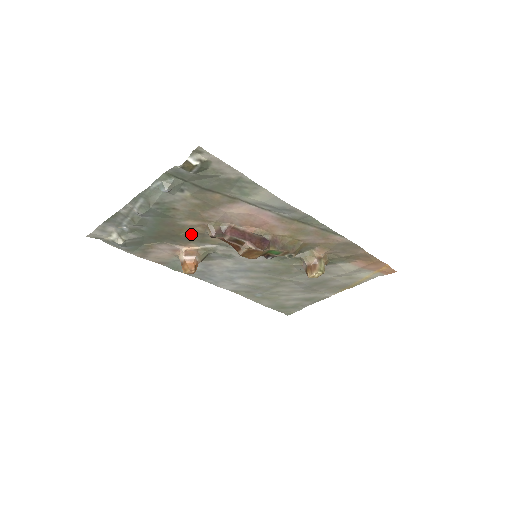
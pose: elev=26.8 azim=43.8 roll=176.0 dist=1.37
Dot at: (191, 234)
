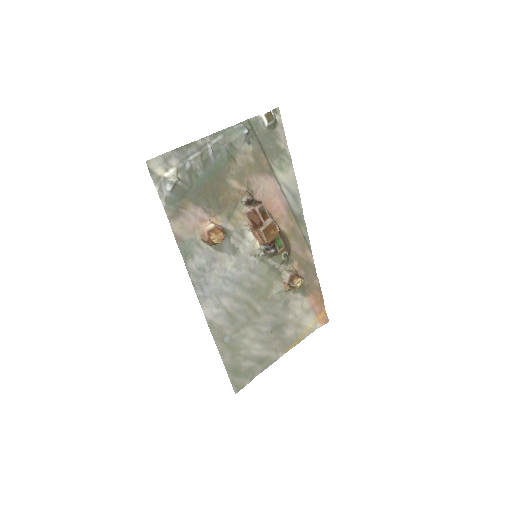
Dot at: (228, 200)
